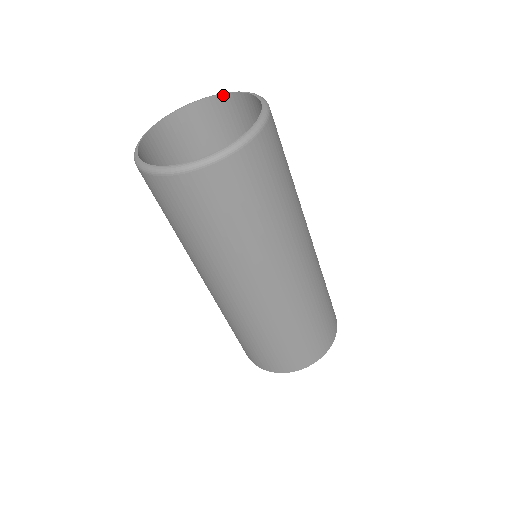
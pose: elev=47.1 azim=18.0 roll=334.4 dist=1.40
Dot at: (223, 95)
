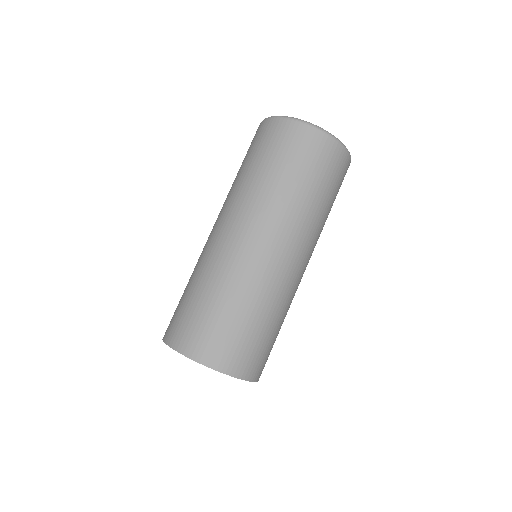
Dot at: occluded
